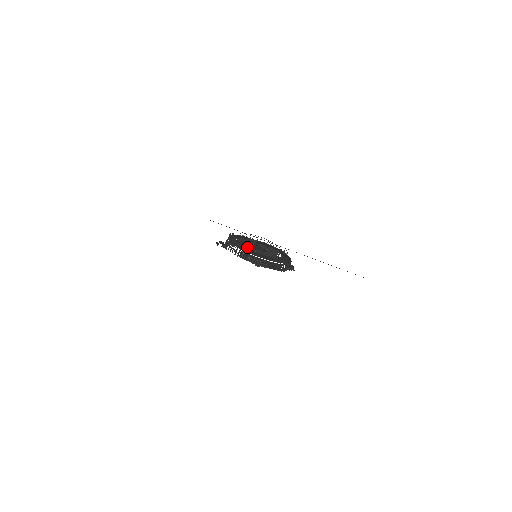
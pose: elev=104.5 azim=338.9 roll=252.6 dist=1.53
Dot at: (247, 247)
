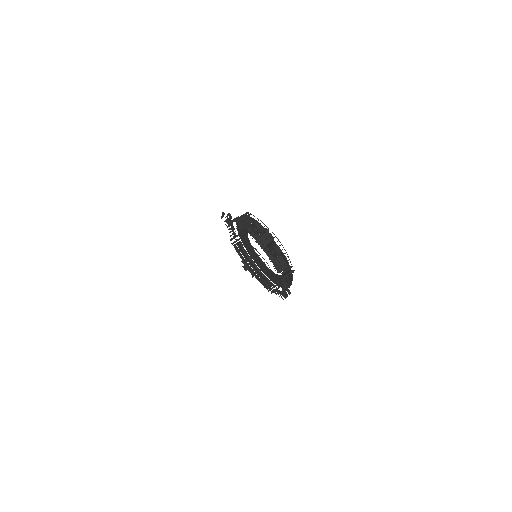
Dot at: (257, 239)
